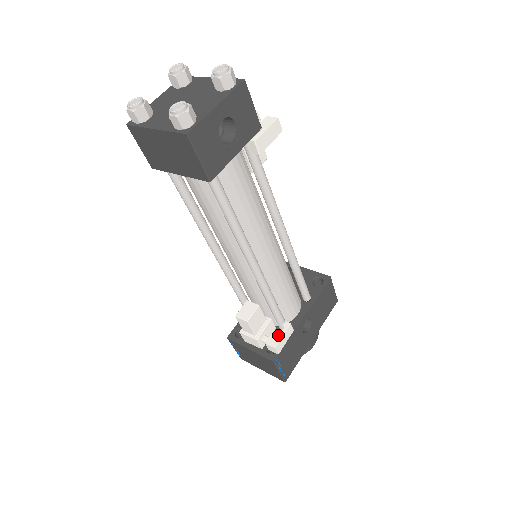
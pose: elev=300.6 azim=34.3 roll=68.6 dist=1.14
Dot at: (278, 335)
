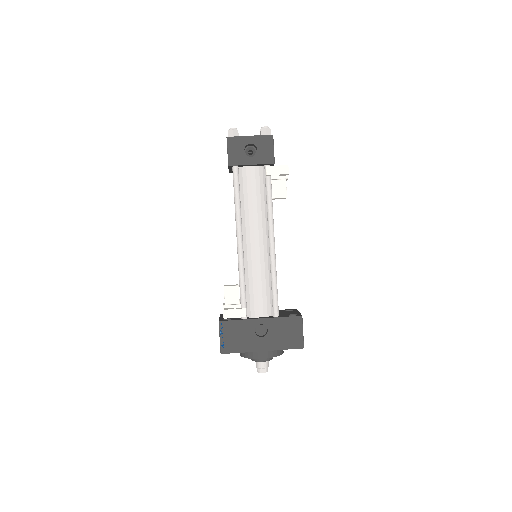
Dot at: (233, 308)
